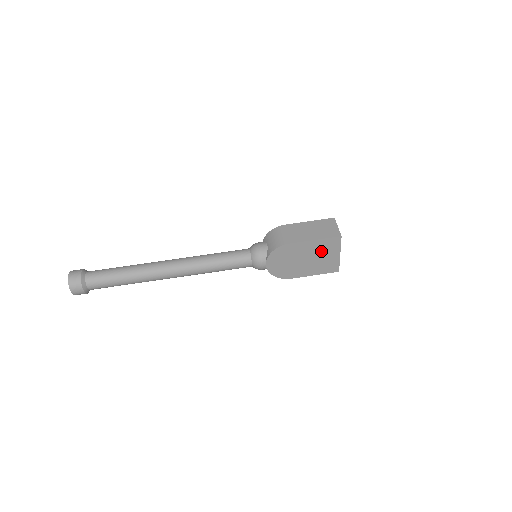
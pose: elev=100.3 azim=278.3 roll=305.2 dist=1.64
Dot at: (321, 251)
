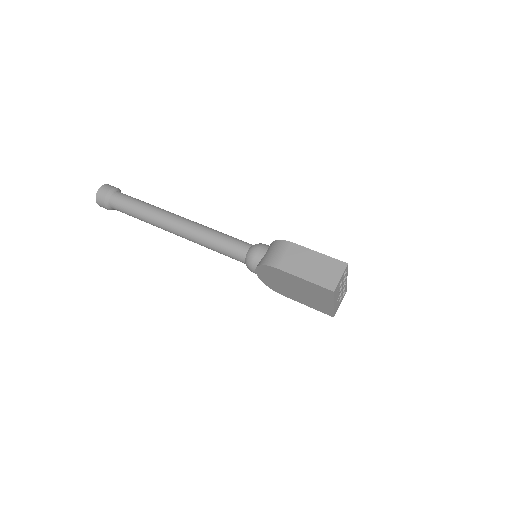
Dot at: (312, 291)
